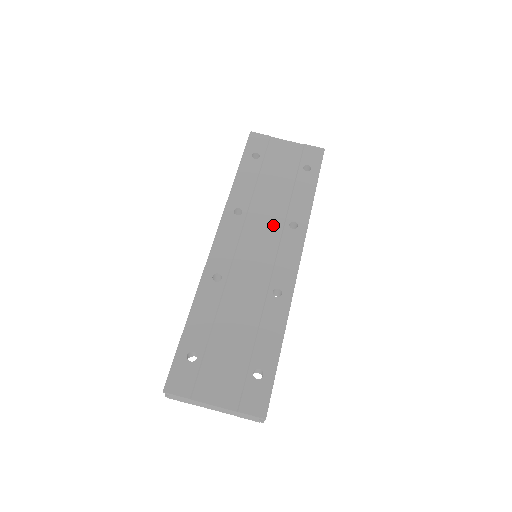
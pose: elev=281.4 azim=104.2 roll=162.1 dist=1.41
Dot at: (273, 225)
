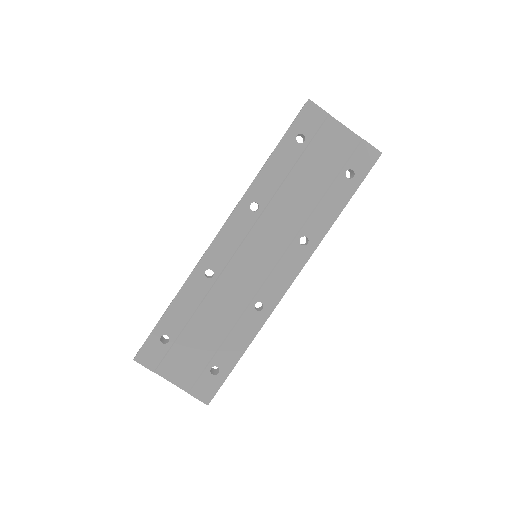
Dot at: (284, 234)
